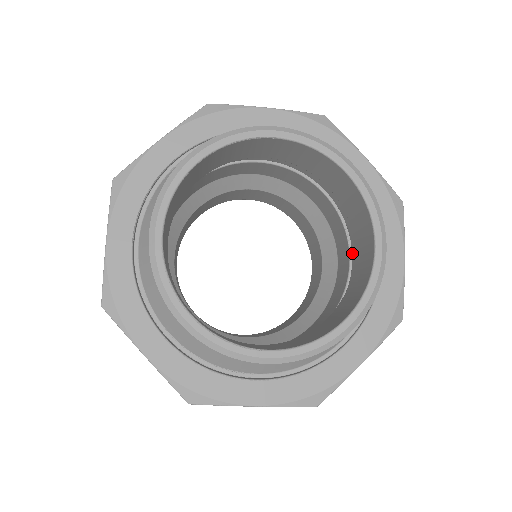
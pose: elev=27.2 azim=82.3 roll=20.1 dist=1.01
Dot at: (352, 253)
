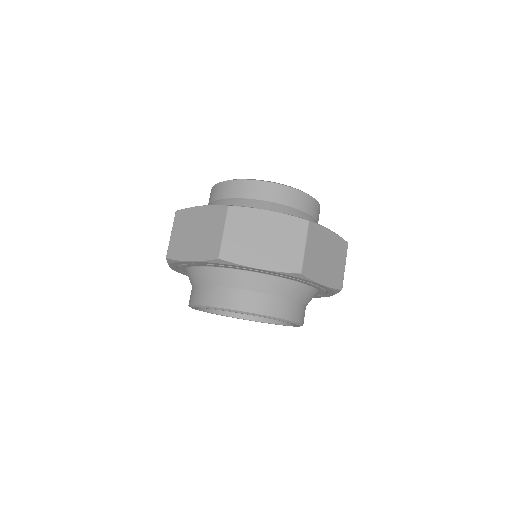
Dot at: occluded
